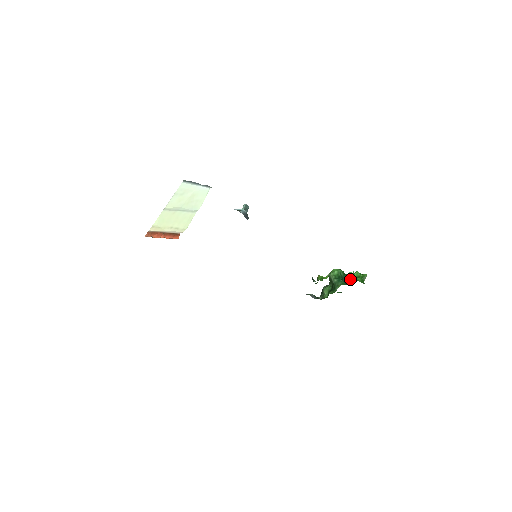
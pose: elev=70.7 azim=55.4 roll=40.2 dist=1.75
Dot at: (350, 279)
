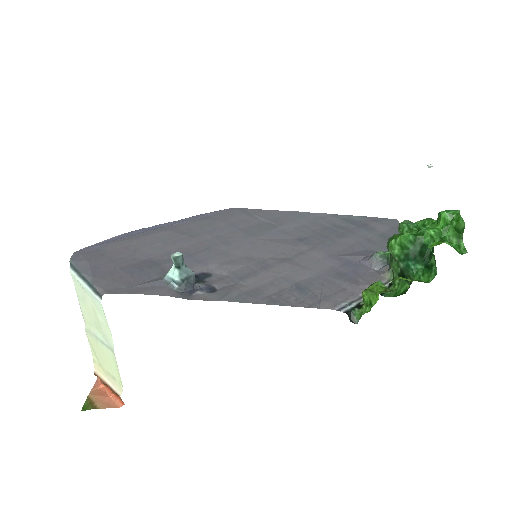
Dot at: occluded
